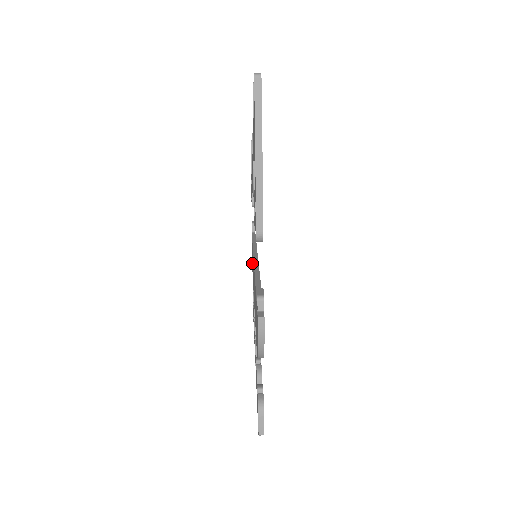
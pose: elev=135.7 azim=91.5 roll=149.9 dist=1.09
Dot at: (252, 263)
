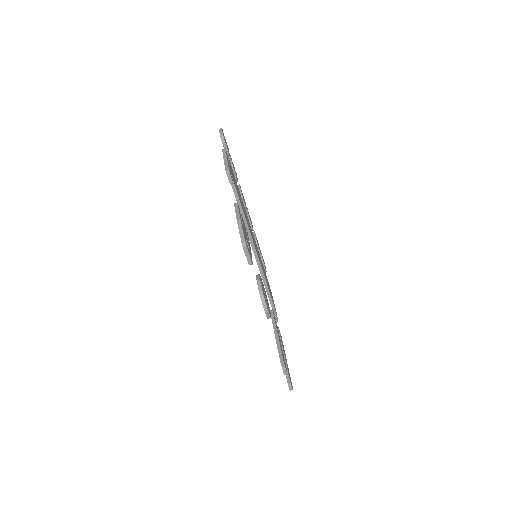
Dot at: occluded
